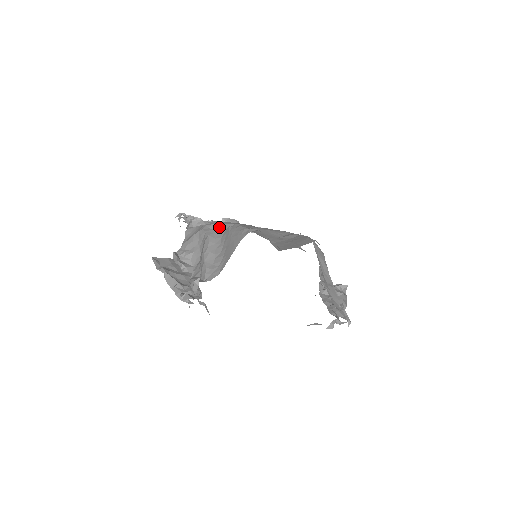
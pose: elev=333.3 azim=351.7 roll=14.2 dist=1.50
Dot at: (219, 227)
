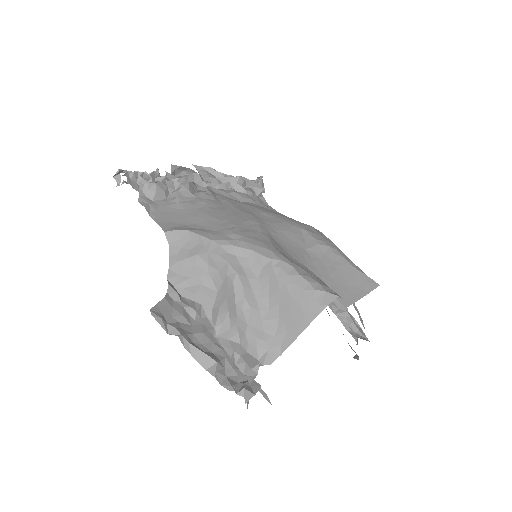
Dot at: (246, 255)
